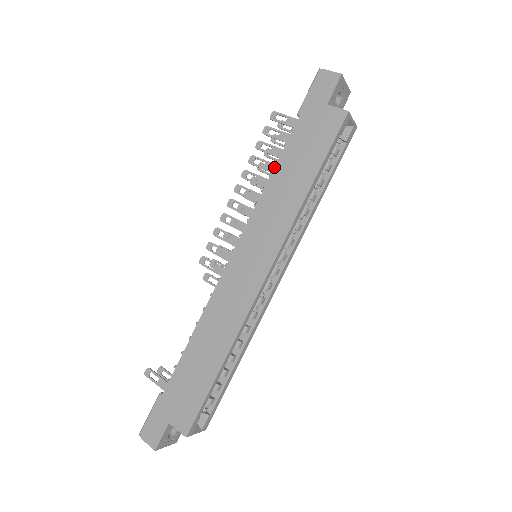
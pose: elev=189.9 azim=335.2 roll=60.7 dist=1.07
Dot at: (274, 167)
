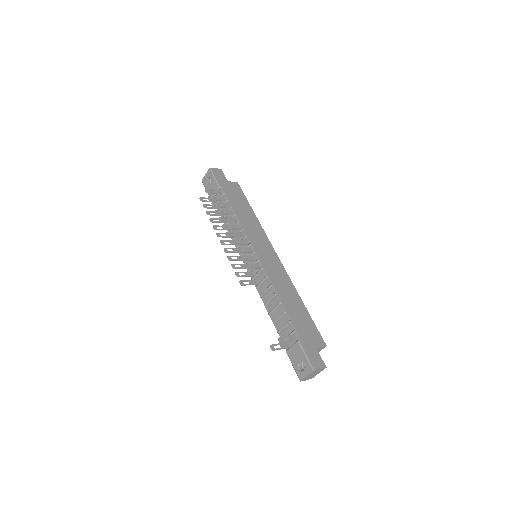
Dot at: (234, 210)
